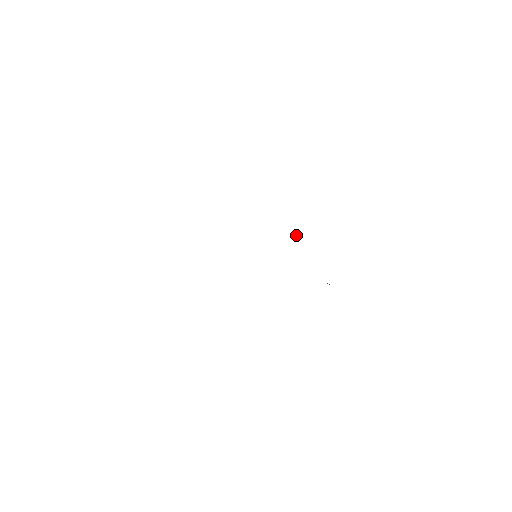
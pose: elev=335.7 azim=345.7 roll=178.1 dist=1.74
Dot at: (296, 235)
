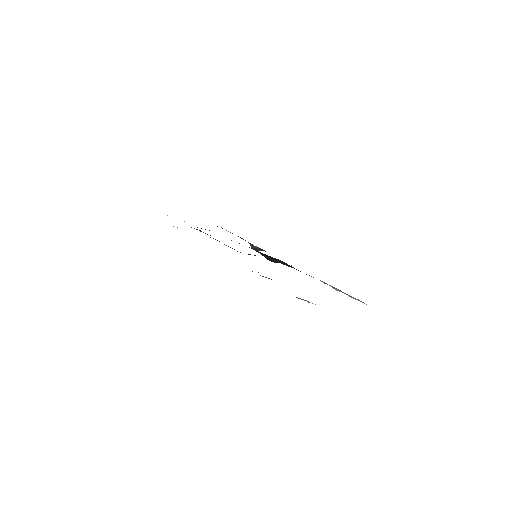
Dot at: (261, 250)
